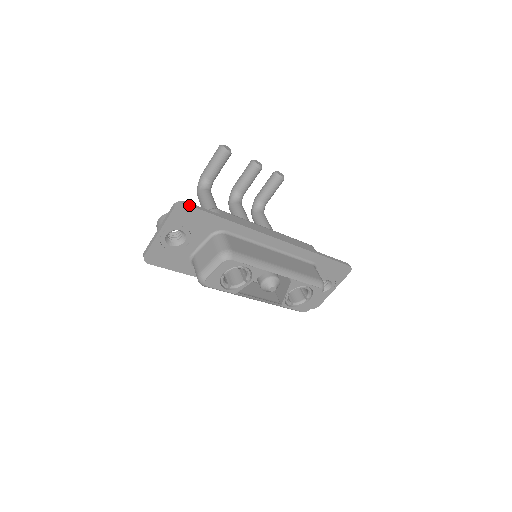
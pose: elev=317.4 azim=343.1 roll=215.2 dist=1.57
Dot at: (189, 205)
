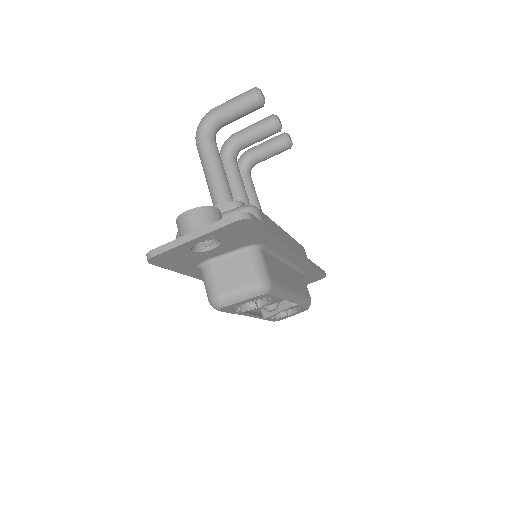
Dot at: (254, 221)
